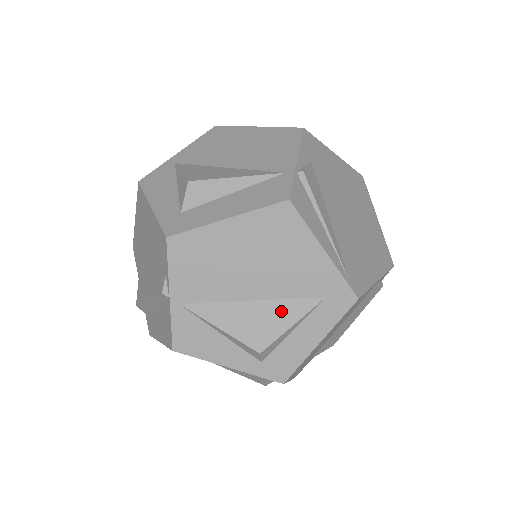
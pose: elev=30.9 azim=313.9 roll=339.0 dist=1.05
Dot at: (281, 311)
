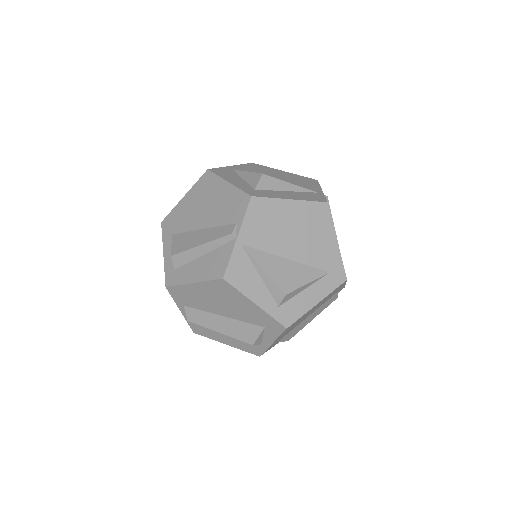
Dot at: (303, 271)
